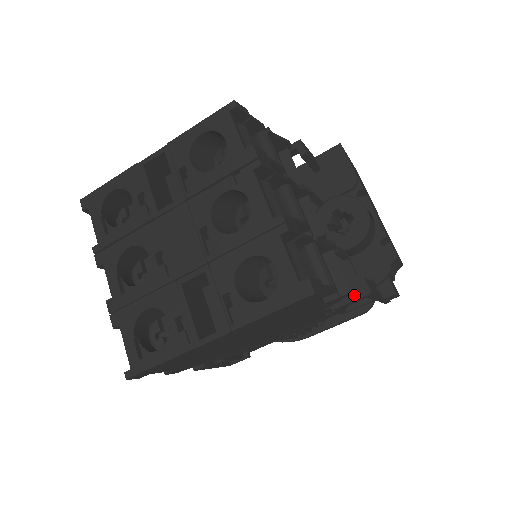
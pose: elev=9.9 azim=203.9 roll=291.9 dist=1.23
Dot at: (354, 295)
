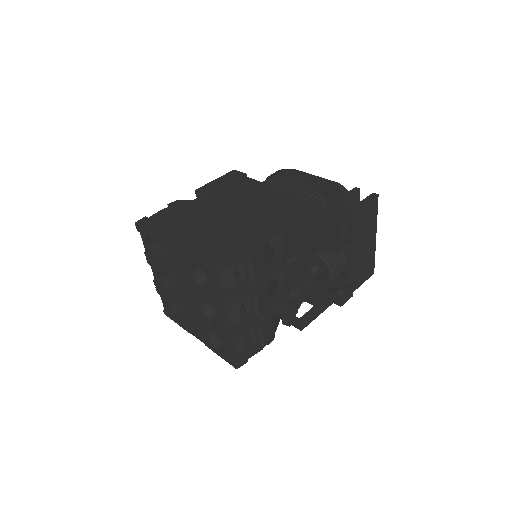
Dot at: (293, 324)
